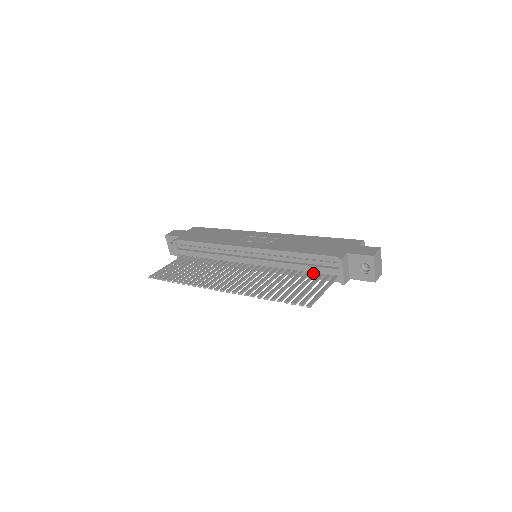
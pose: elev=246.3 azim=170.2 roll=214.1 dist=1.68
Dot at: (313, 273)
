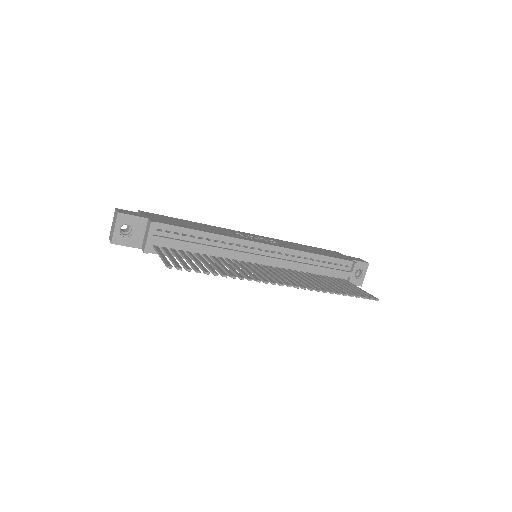
Dot at: (326, 276)
